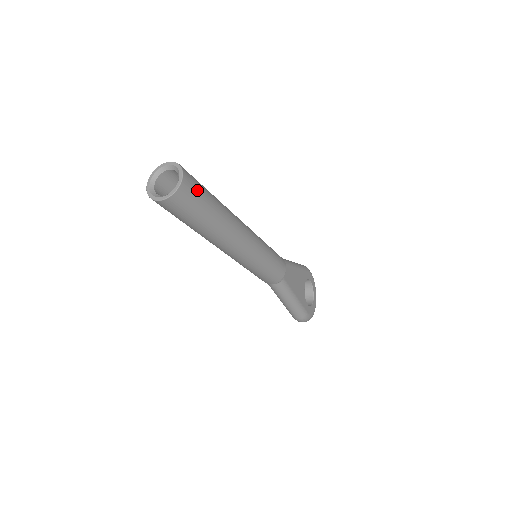
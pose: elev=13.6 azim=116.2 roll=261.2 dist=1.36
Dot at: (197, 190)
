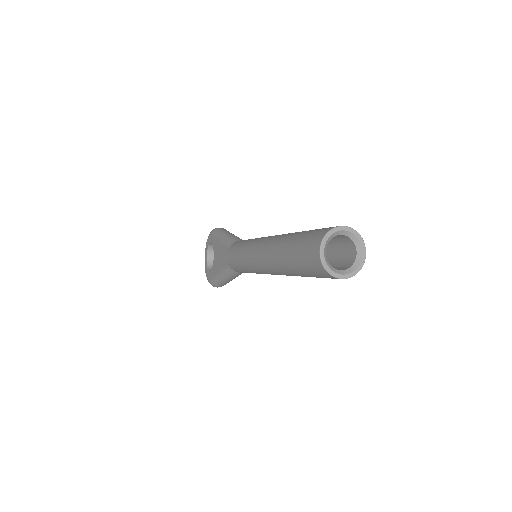
Dot at: occluded
